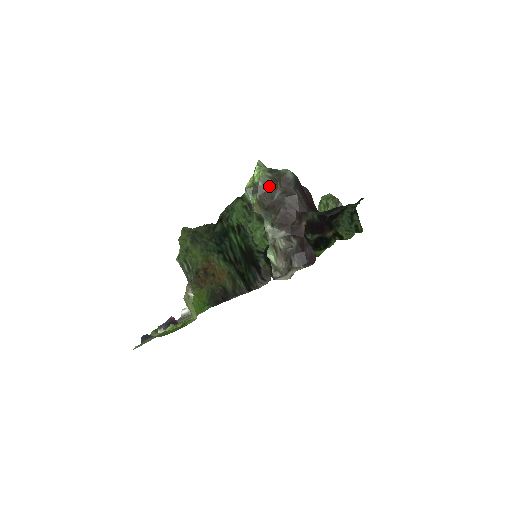
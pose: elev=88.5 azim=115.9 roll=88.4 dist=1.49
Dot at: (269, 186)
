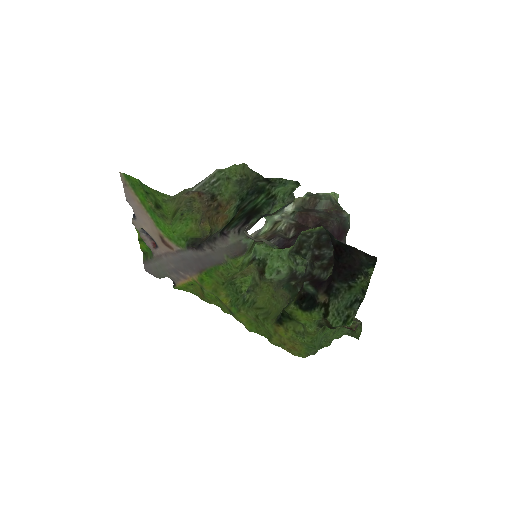
Dot at: (324, 199)
